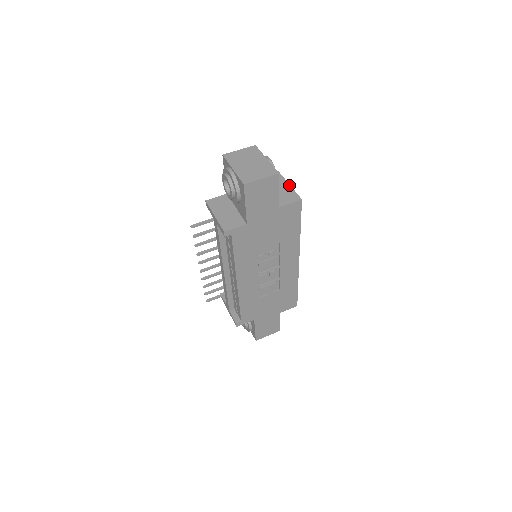
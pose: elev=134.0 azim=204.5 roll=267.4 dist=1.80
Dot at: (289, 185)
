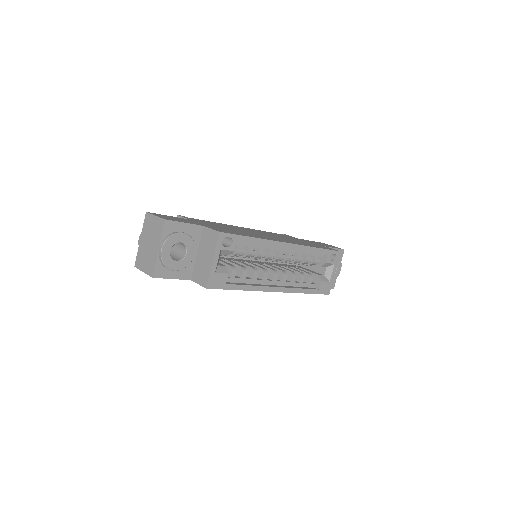
Dot at: (212, 260)
